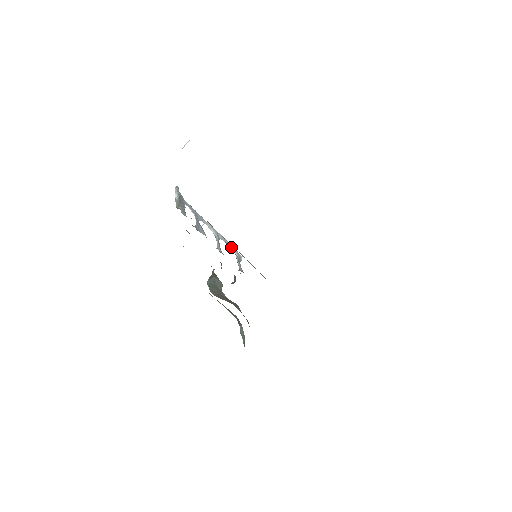
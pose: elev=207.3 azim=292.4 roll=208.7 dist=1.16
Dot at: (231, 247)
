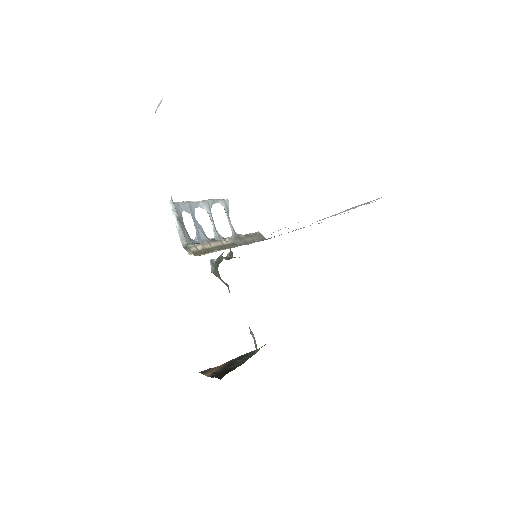
Dot at: occluded
